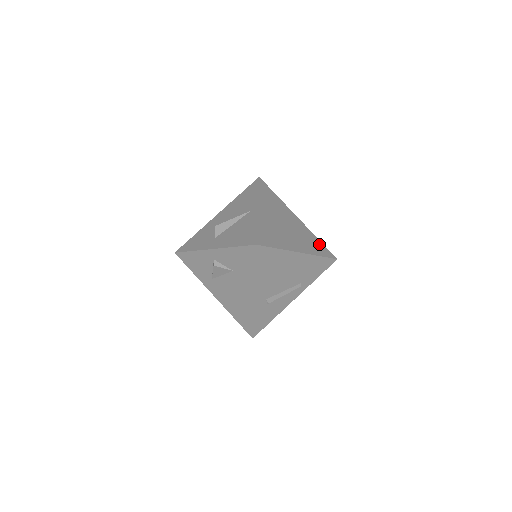
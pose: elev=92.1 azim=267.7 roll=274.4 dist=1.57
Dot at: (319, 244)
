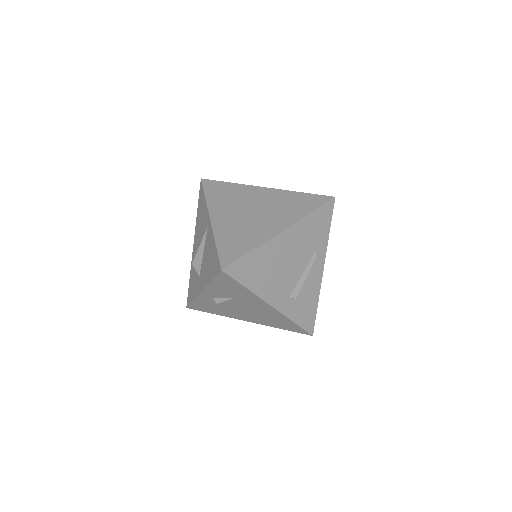
Dot at: (304, 198)
